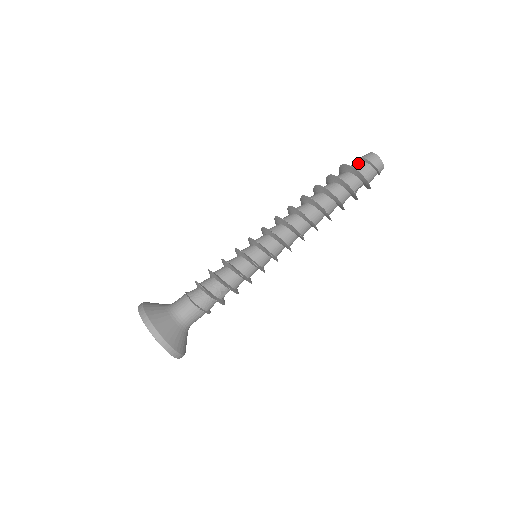
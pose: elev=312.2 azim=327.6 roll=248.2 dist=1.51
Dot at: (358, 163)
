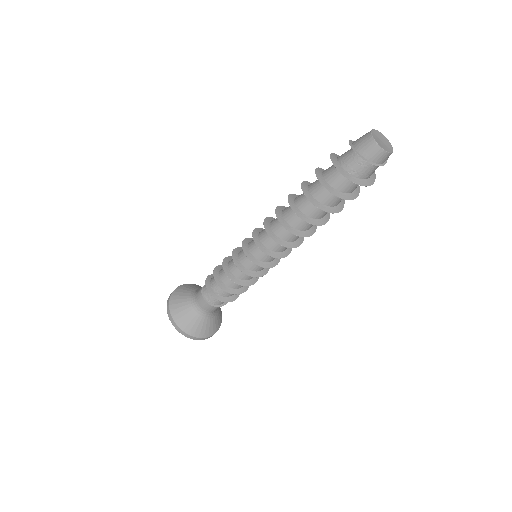
Dot at: (356, 162)
